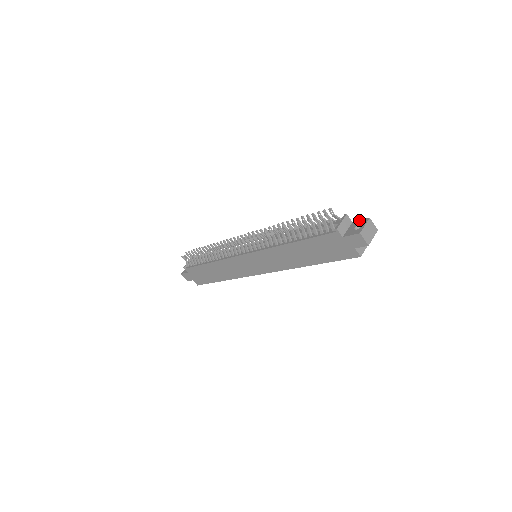
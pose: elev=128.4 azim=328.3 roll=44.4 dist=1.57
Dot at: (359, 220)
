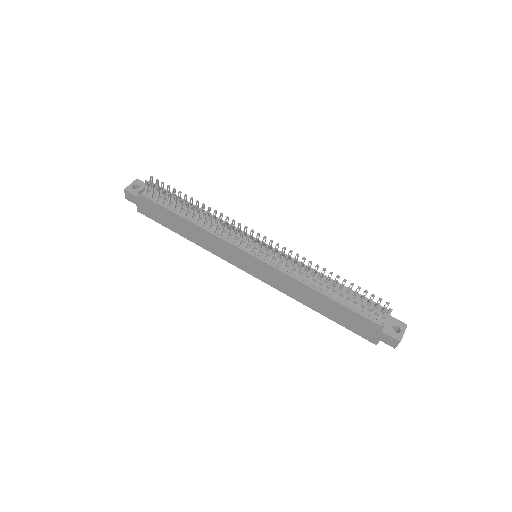
Dot at: (397, 319)
